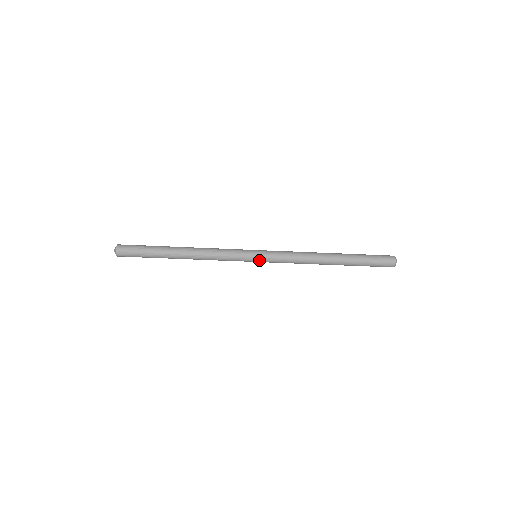
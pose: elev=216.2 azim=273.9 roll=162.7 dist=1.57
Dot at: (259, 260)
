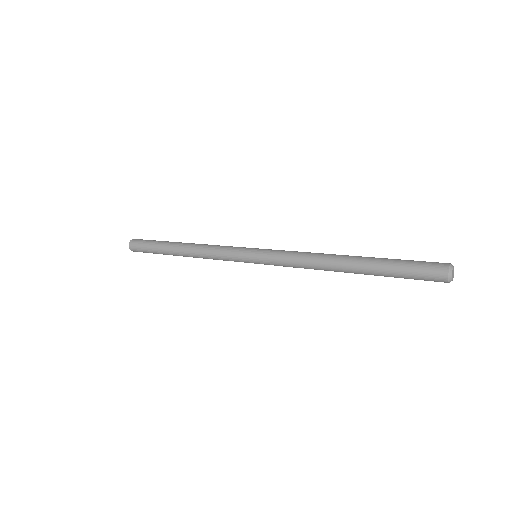
Dot at: occluded
